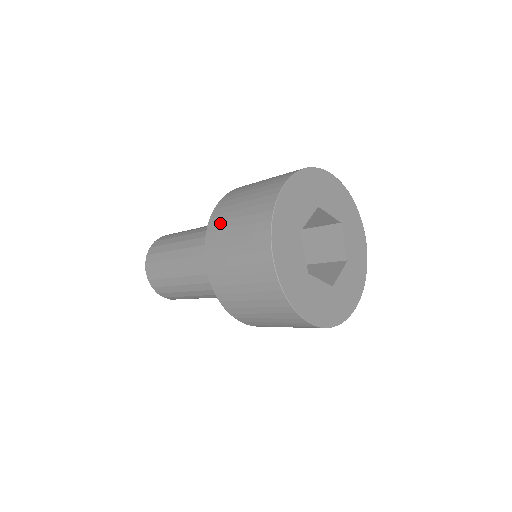
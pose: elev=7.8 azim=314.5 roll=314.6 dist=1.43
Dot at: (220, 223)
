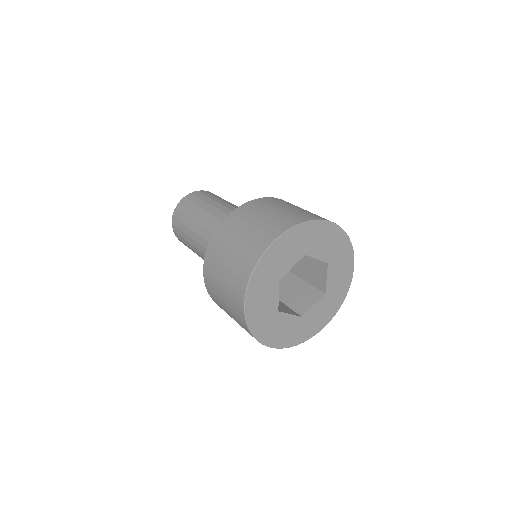
Dot at: (219, 245)
